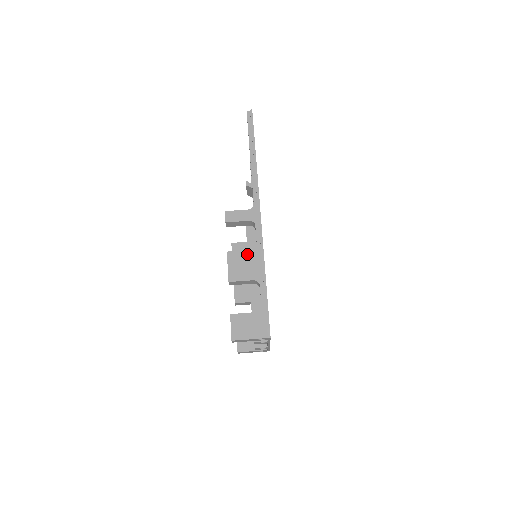
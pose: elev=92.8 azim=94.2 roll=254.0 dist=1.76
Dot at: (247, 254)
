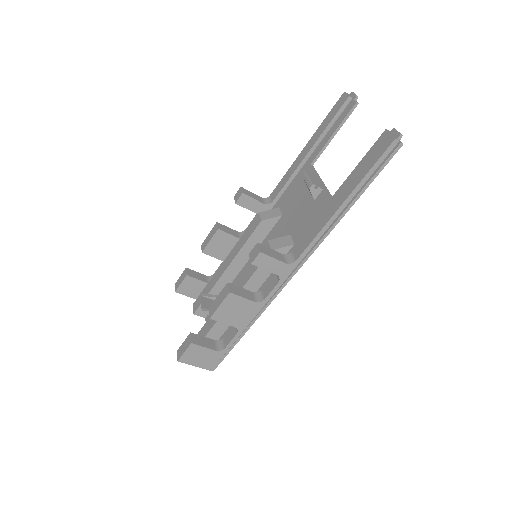
Dot at: (248, 304)
